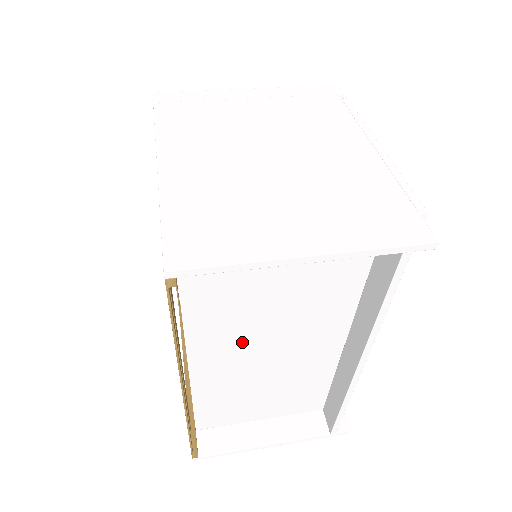
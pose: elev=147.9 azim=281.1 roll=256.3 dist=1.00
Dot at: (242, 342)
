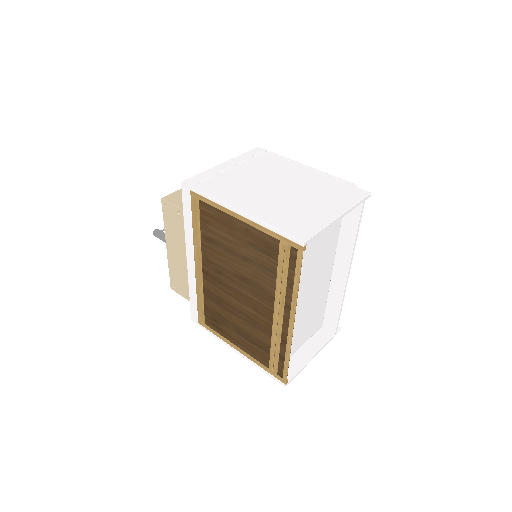
Dot at: (300, 288)
